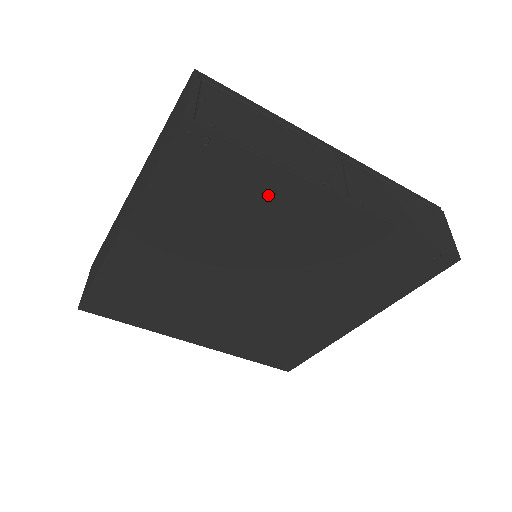
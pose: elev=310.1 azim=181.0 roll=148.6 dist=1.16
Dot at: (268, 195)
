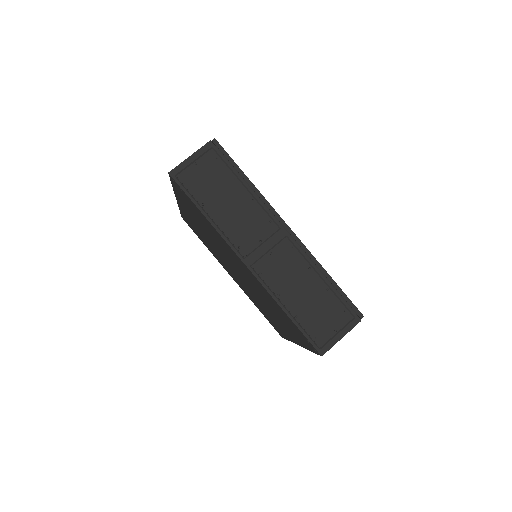
Dot at: (215, 233)
